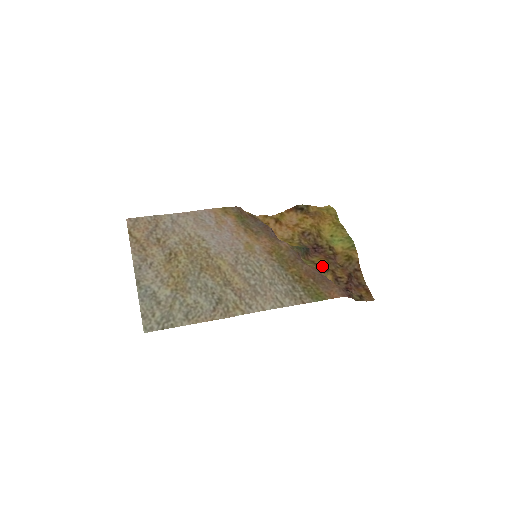
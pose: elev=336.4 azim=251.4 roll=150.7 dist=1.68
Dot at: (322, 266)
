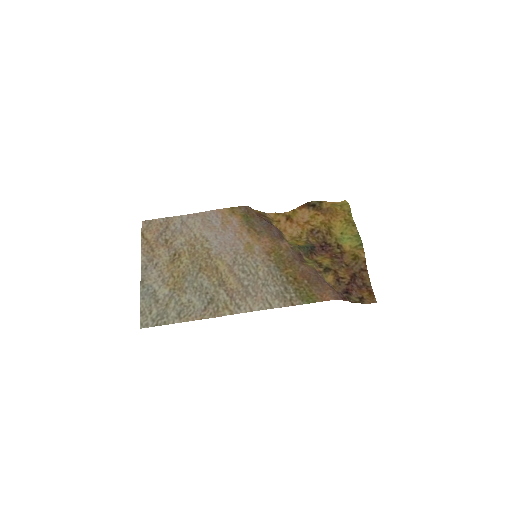
Dot at: (324, 266)
